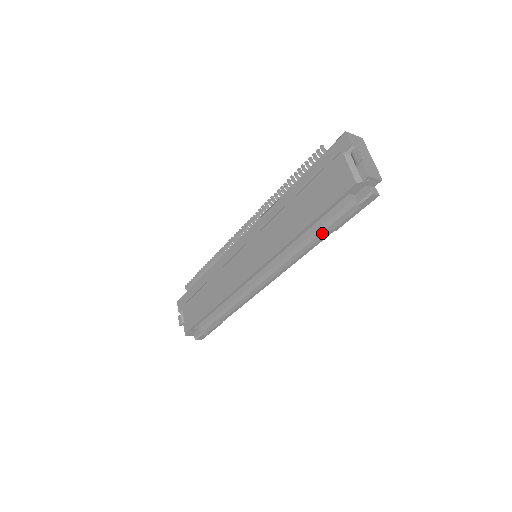
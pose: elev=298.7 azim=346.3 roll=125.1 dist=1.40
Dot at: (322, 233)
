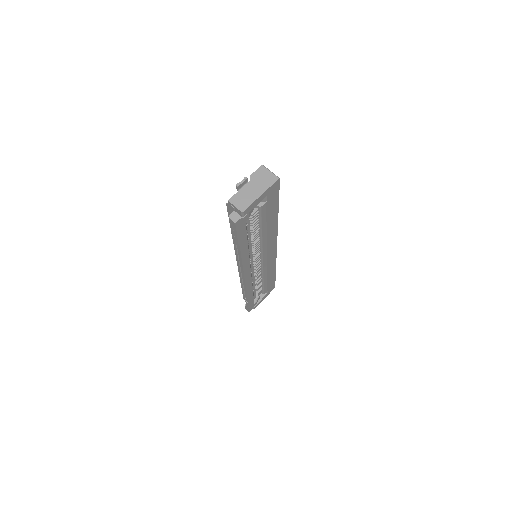
Dot at: occluded
